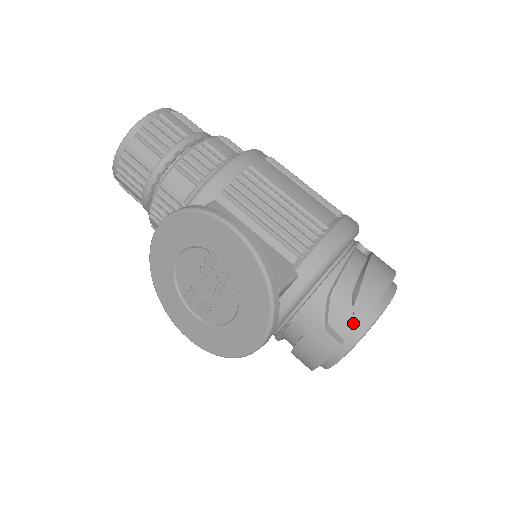
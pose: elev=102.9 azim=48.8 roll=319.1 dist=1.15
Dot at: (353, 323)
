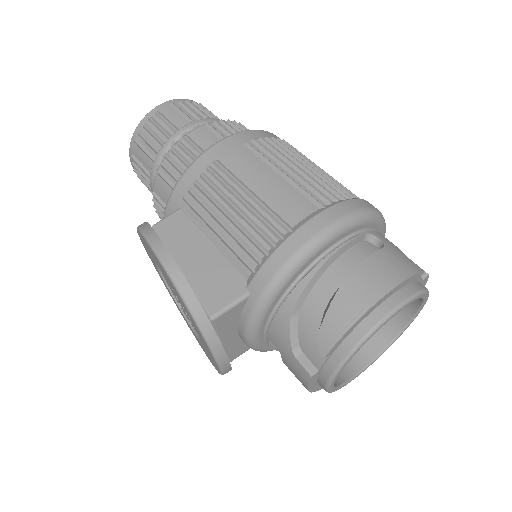
Dot at: occluded
